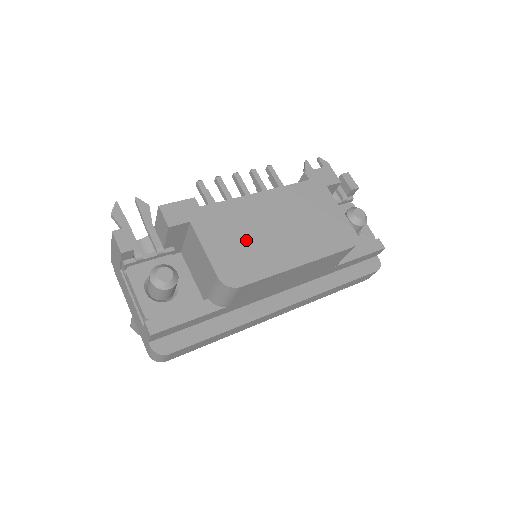
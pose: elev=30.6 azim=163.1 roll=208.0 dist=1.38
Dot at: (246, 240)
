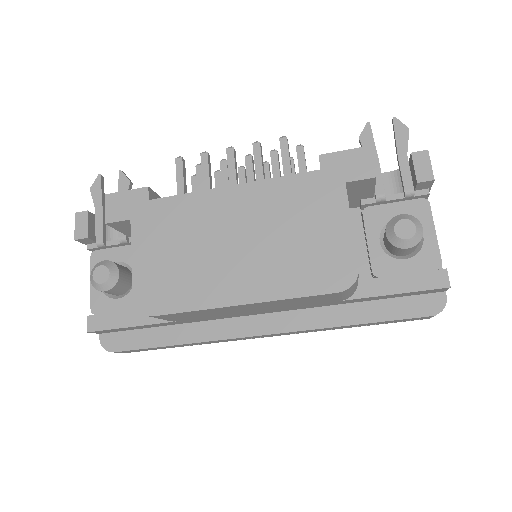
Dot at: (185, 254)
